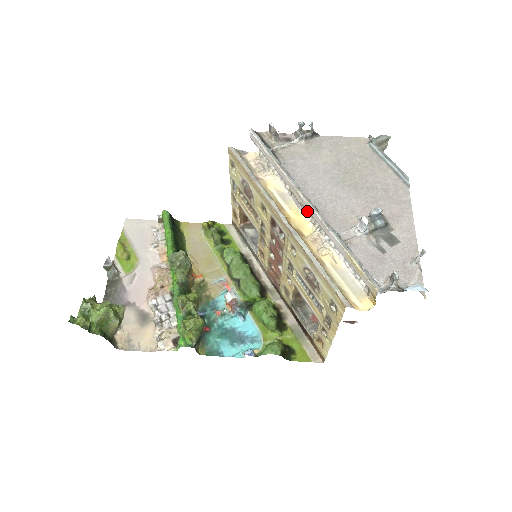
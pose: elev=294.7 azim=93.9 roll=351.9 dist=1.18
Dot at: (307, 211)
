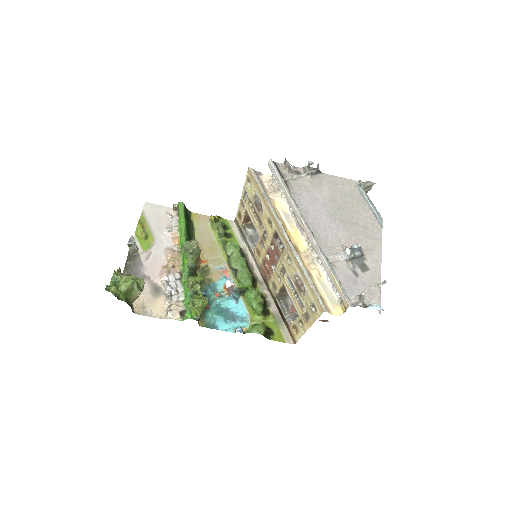
Dot at: (305, 233)
